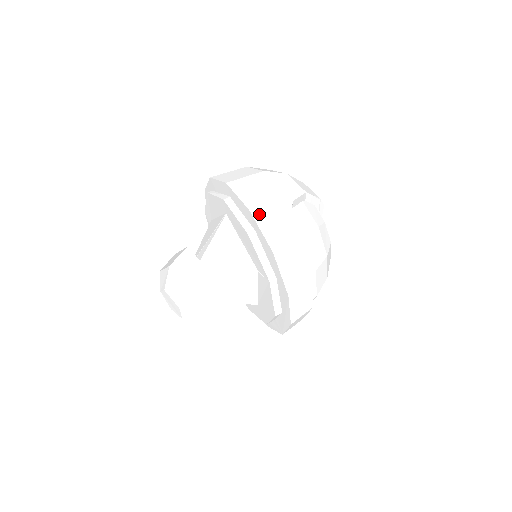
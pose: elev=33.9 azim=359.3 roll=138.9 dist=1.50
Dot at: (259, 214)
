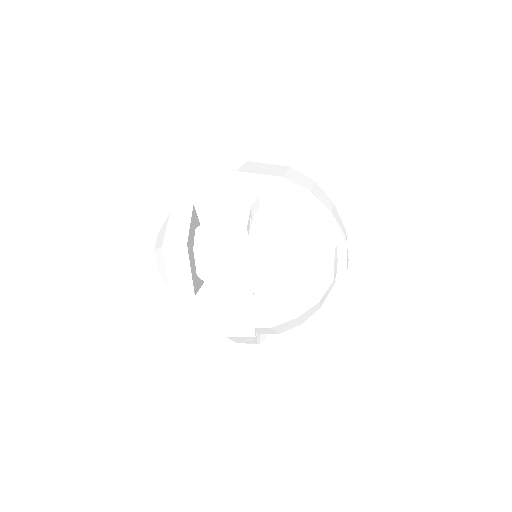
Dot at: (241, 177)
